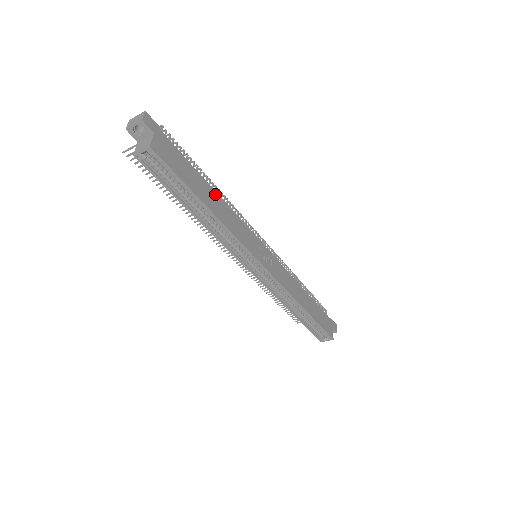
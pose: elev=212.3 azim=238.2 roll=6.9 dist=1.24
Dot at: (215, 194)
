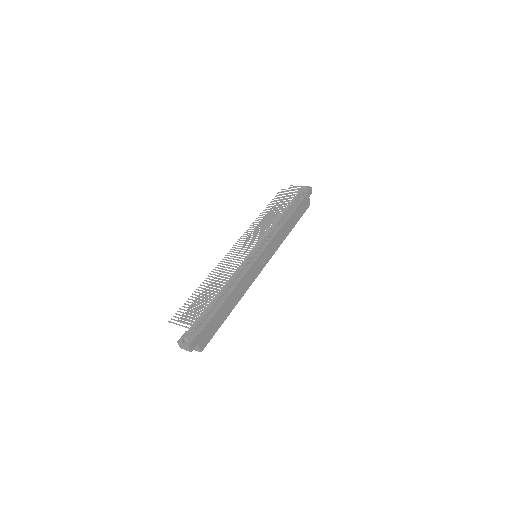
Dot at: (230, 296)
